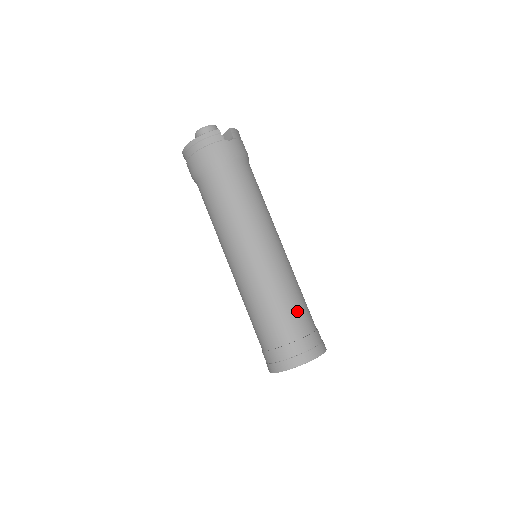
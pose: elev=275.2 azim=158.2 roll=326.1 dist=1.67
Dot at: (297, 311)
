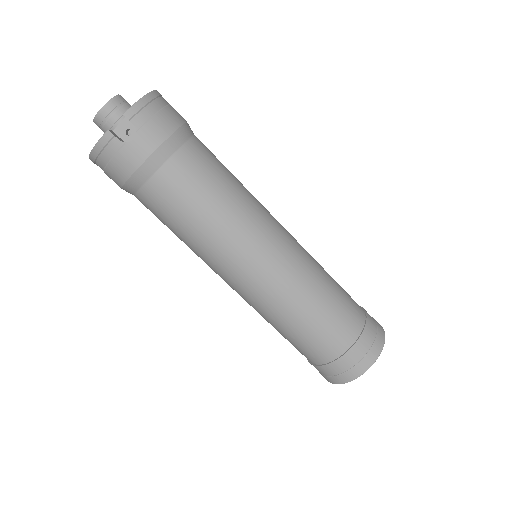
Dot at: (325, 328)
